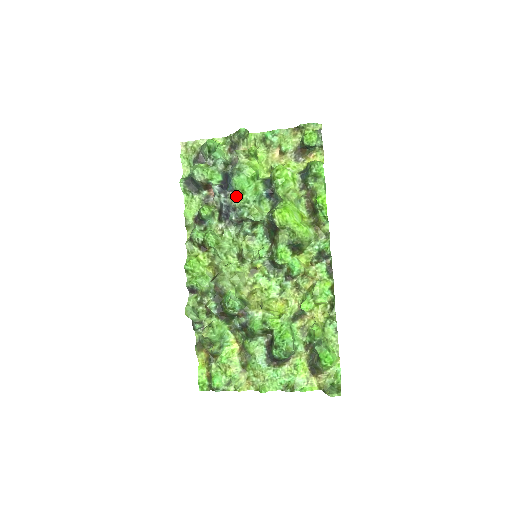
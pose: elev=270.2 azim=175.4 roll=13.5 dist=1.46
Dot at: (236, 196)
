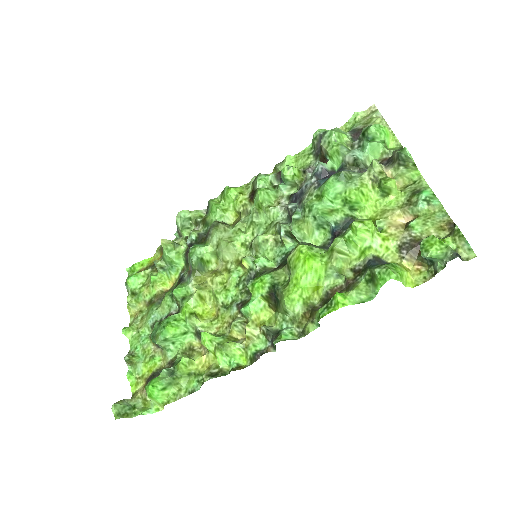
Dot at: (314, 193)
